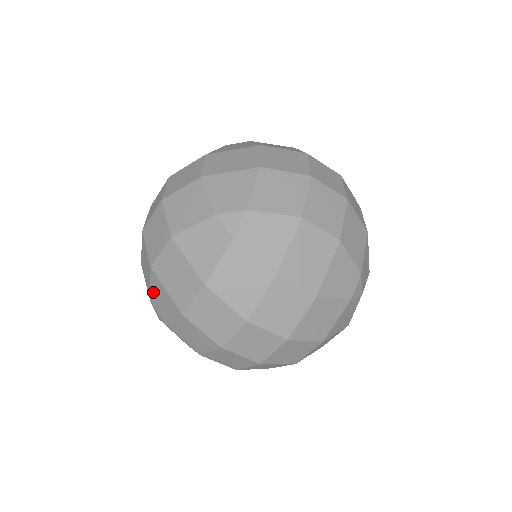
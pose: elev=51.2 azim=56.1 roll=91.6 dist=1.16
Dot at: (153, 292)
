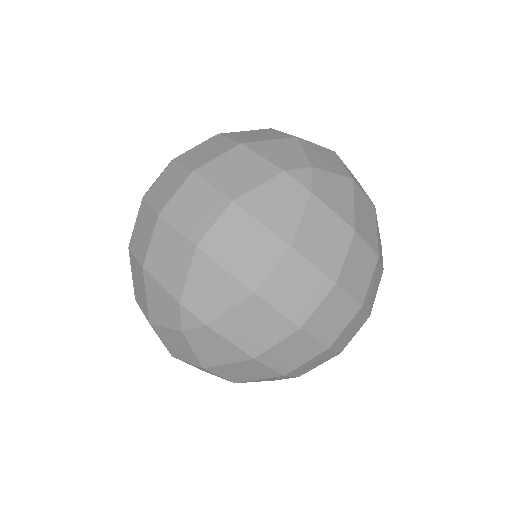
Dot at: occluded
